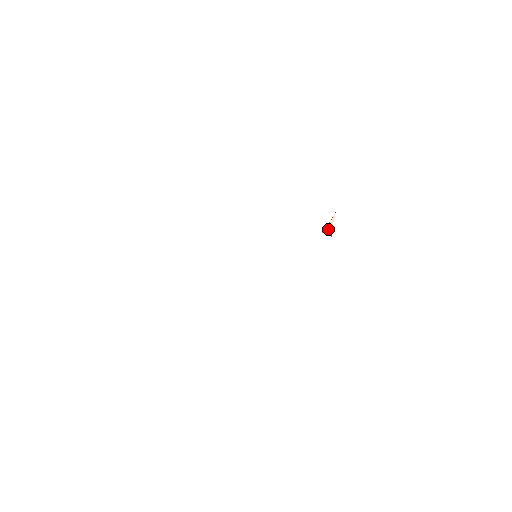
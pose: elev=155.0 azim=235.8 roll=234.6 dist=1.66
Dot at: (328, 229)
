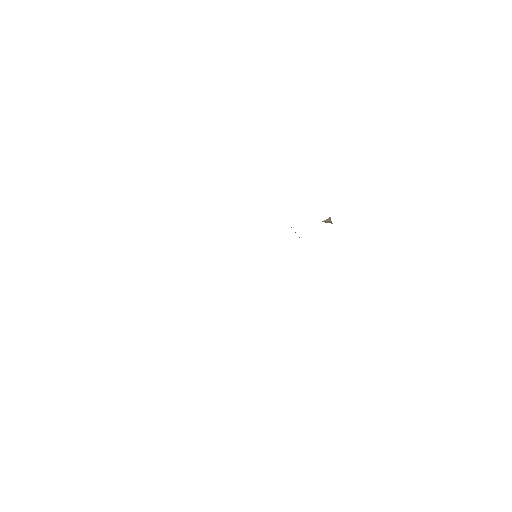
Dot at: occluded
